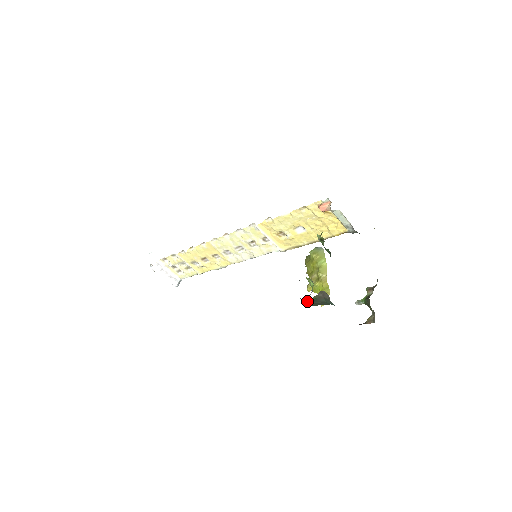
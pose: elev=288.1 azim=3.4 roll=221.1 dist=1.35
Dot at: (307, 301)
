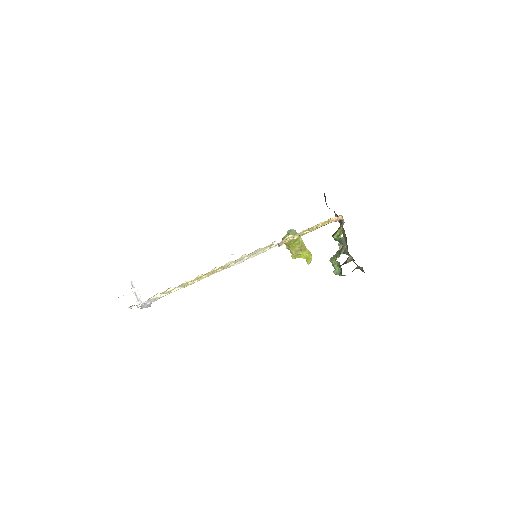
Dot at: occluded
